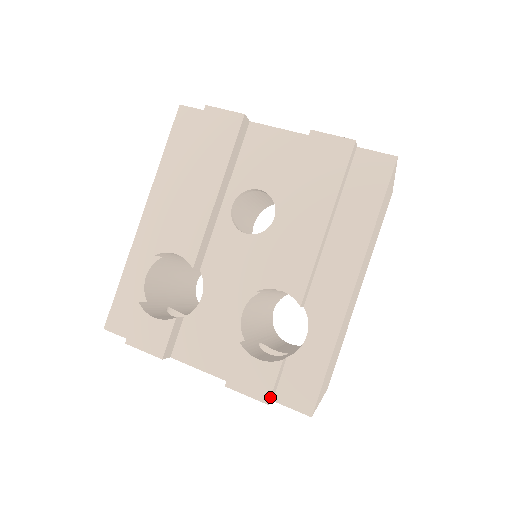
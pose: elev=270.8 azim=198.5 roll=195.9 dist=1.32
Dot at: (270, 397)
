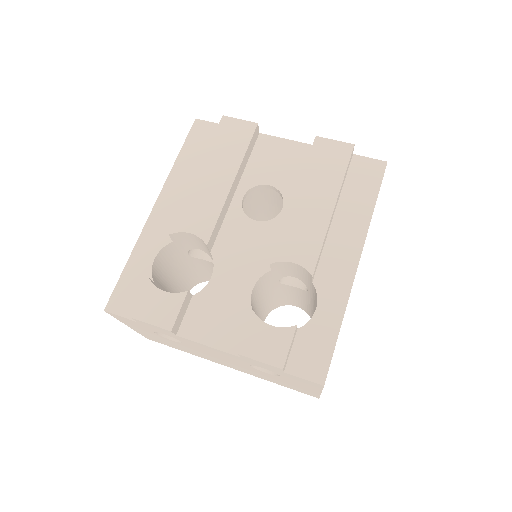
Dot at: (285, 361)
